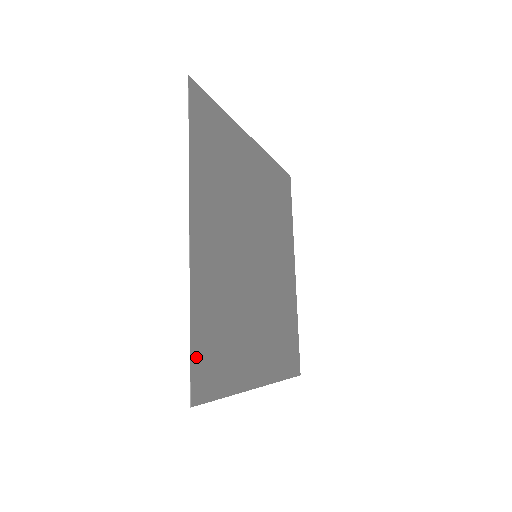
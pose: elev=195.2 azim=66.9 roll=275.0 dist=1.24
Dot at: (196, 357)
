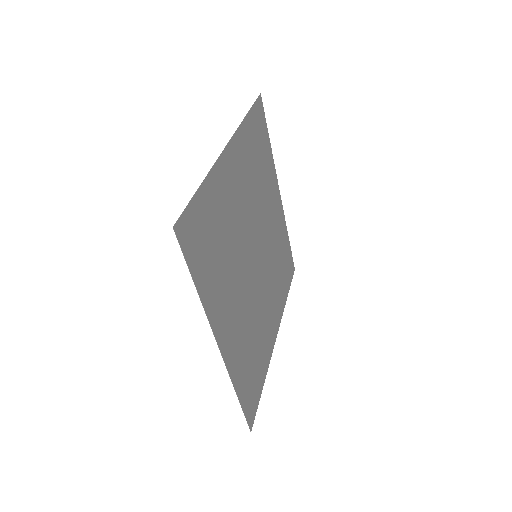
Dot at: (193, 210)
